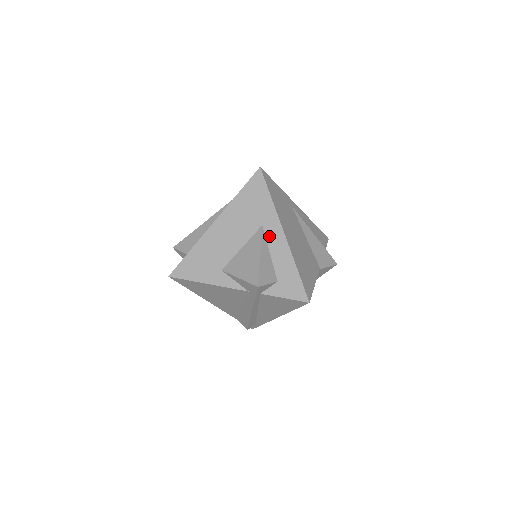
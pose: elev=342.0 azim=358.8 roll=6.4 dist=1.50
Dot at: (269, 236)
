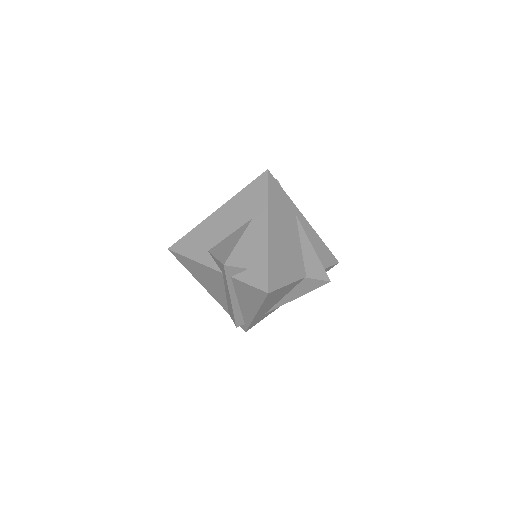
Dot at: (255, 228)
